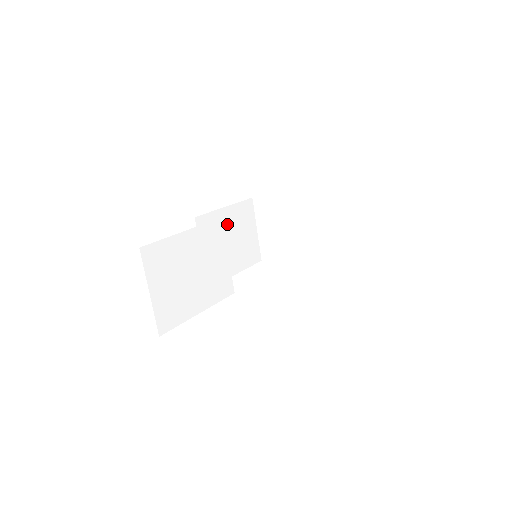
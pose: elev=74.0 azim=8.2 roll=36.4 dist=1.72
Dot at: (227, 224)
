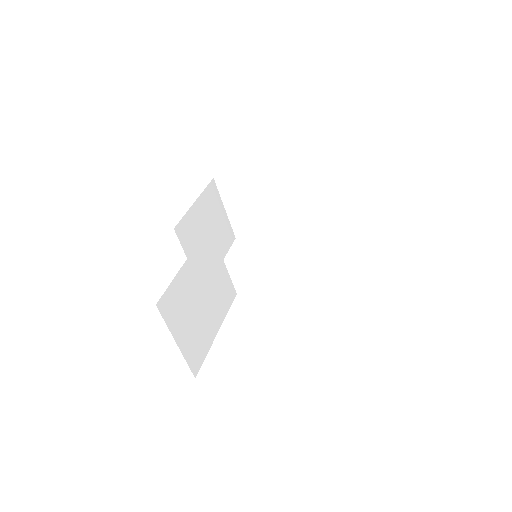
Dot at: (201, 219)
